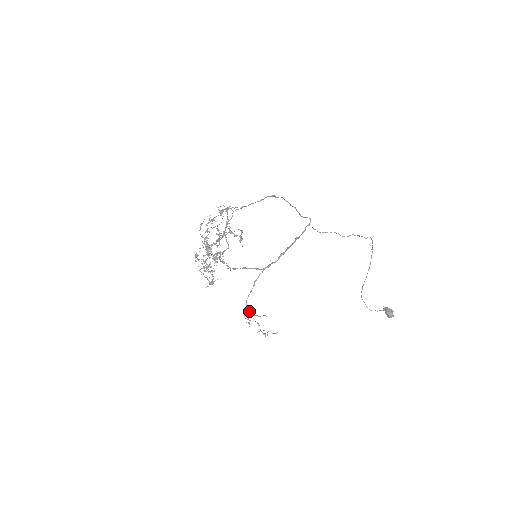
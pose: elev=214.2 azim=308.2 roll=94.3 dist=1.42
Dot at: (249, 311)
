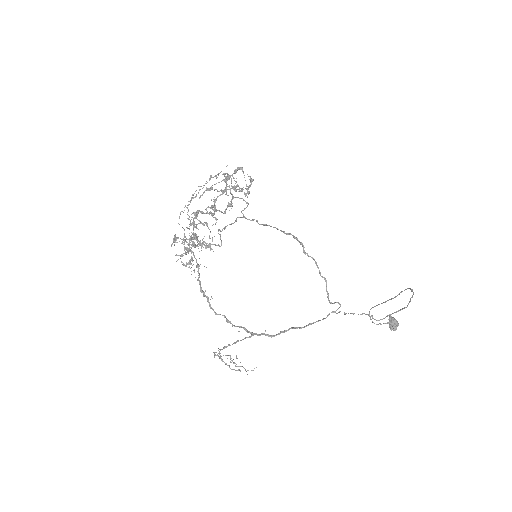
Dot at: (221, 358)
